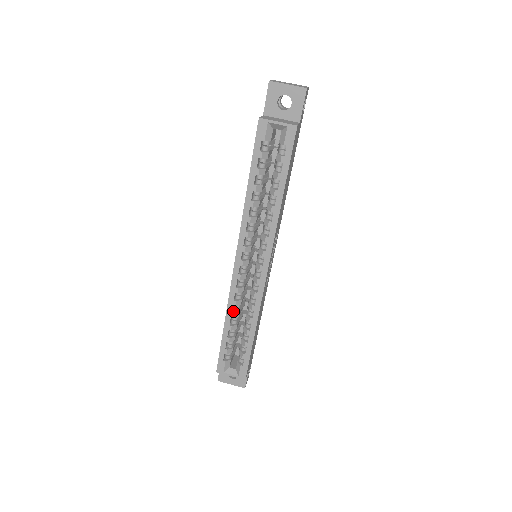
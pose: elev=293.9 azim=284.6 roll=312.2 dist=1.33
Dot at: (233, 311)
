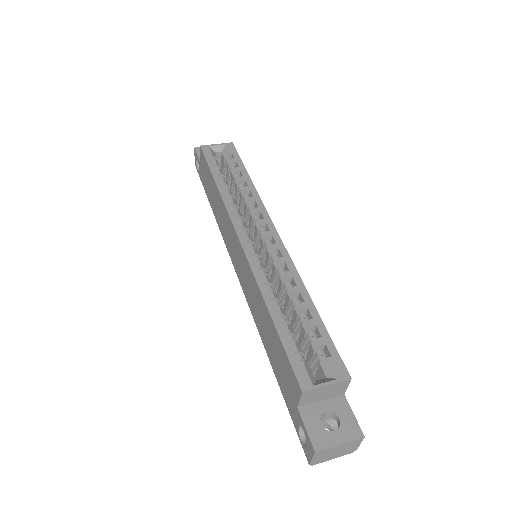
Dot at: (269, 295)
